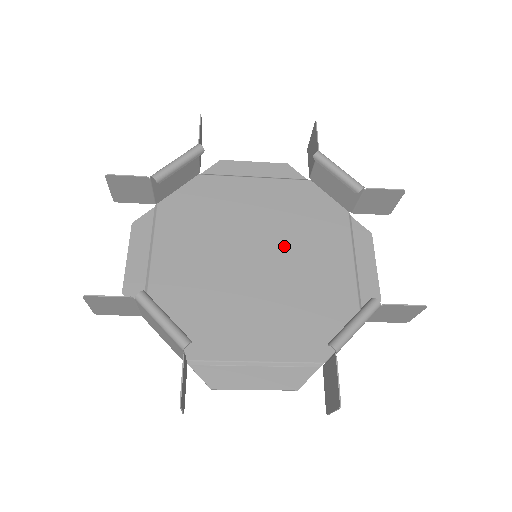
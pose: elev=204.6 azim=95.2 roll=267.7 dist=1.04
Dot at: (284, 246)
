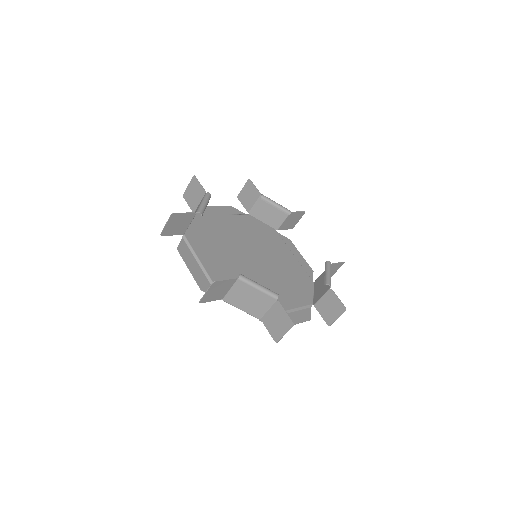
Dot at: (261, 250)
